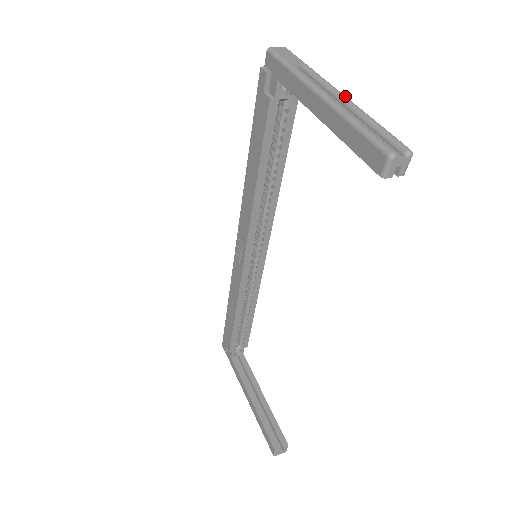
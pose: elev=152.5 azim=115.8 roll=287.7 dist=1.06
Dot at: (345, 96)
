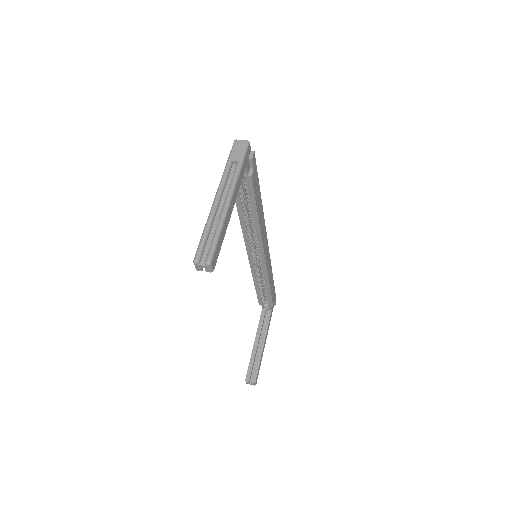
Dot at: (227, 203)
